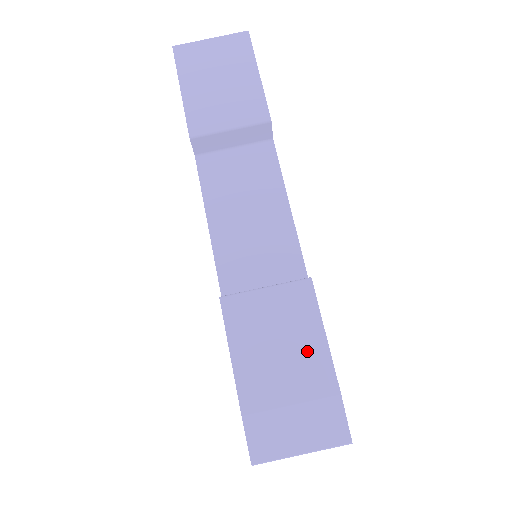
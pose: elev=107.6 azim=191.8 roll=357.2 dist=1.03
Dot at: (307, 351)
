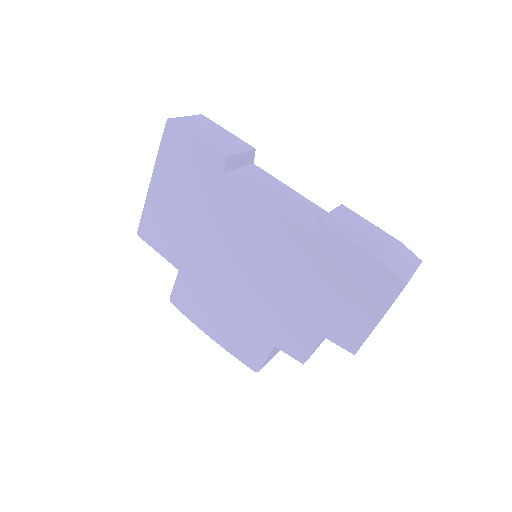
Dot at: (373, 230)
